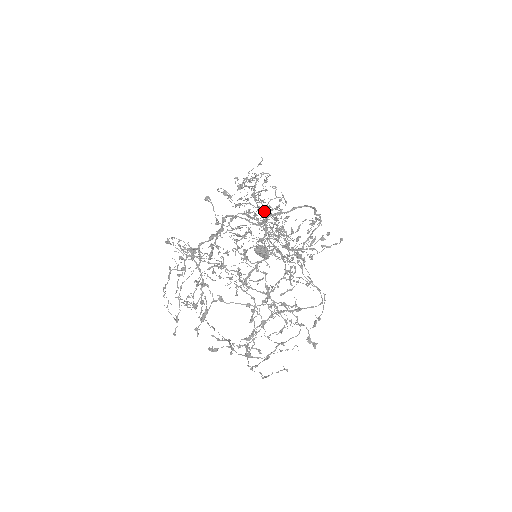
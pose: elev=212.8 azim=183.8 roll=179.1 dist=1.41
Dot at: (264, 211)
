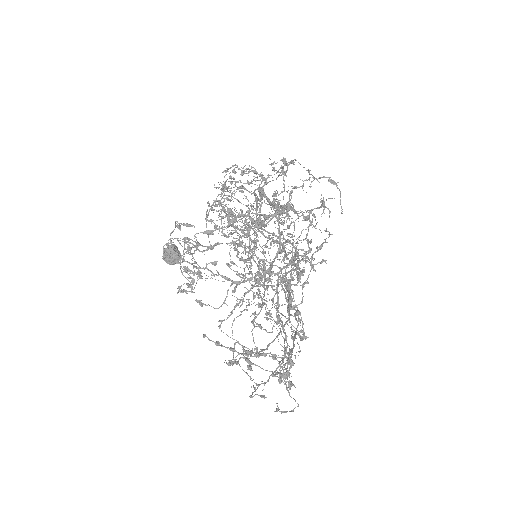
Dot at: (219, 210)
